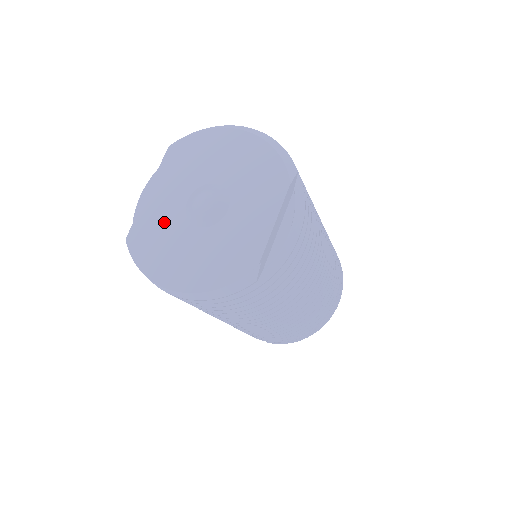
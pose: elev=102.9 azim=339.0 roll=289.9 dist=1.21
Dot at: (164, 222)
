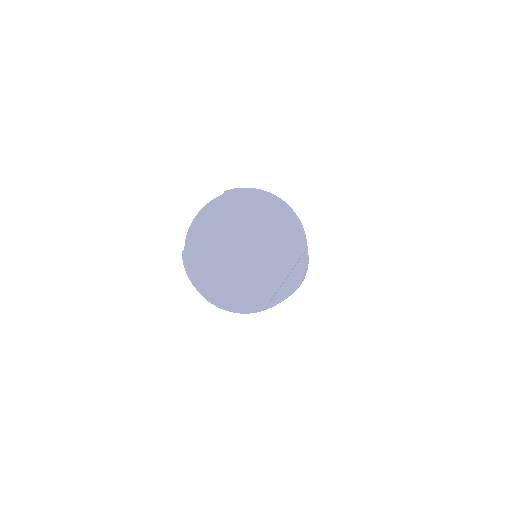
Dot at: (211, 251)
